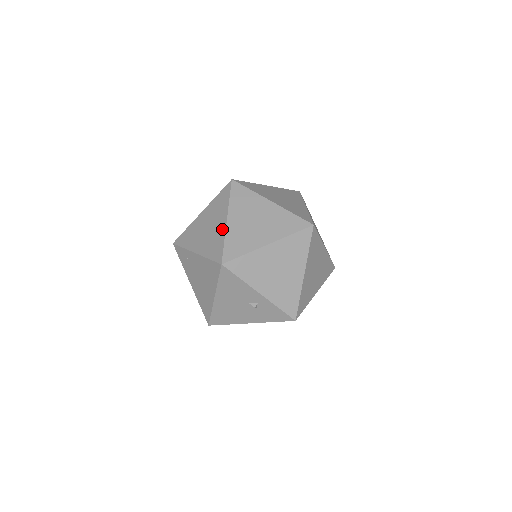
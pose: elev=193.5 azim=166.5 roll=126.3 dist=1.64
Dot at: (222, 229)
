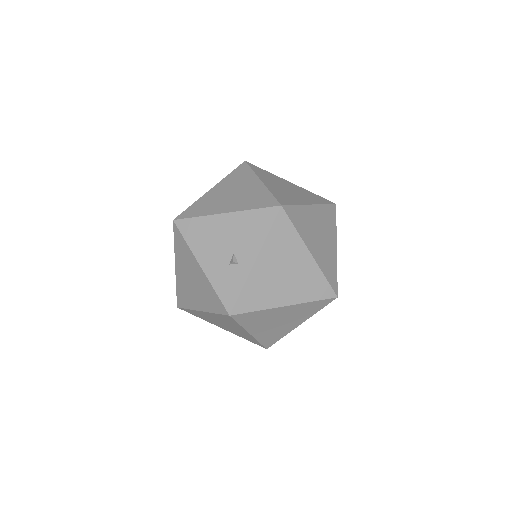
Dot at: (302, 201)
